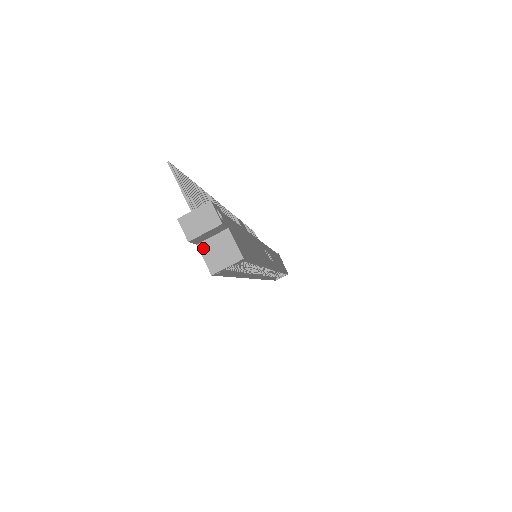
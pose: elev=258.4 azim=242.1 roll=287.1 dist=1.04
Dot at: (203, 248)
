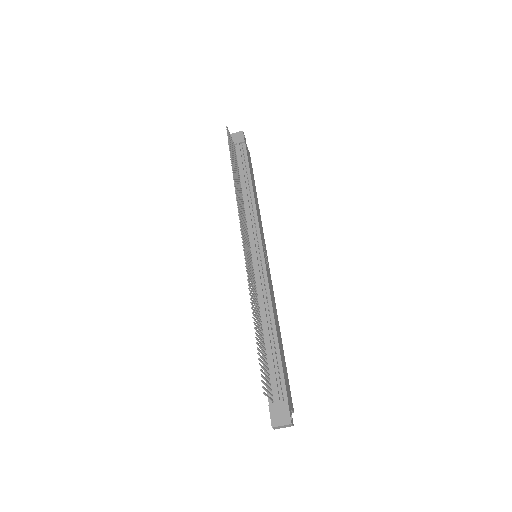
Dot at: occluded
